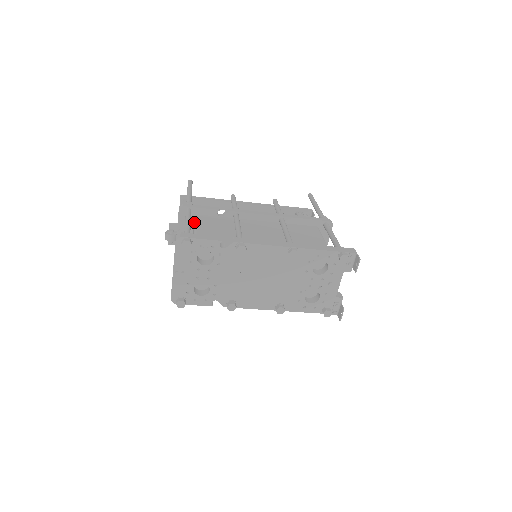
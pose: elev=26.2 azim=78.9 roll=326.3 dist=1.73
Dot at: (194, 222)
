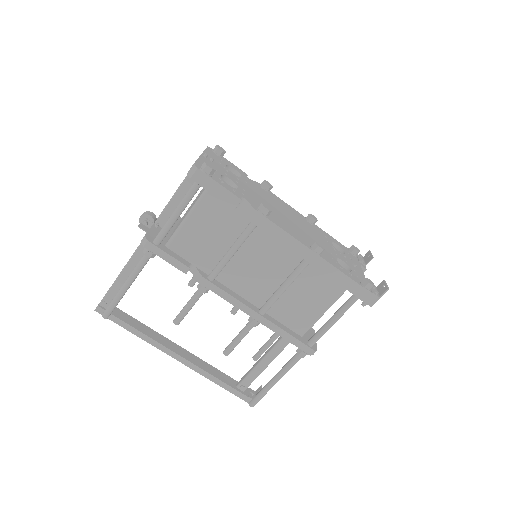
Dot at: occluded
